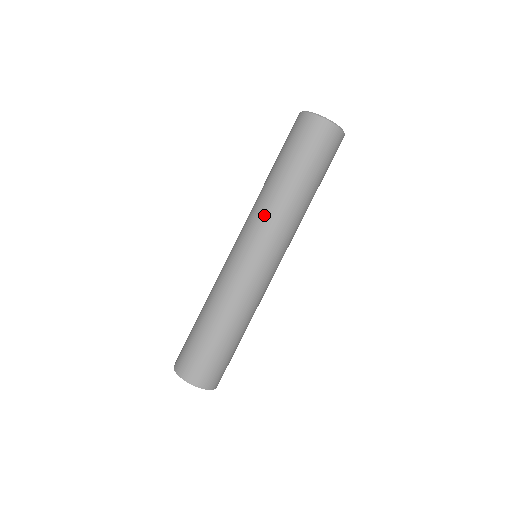
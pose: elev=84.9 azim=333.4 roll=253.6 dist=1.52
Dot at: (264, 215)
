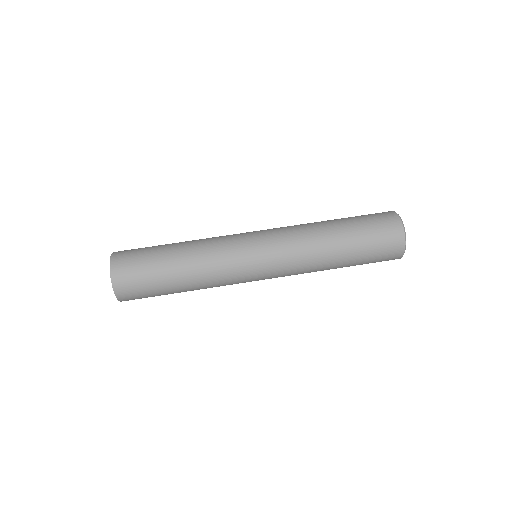
Dot at: (296, 234)
